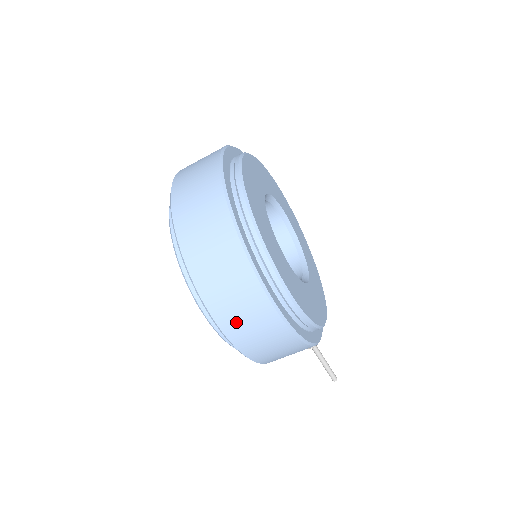
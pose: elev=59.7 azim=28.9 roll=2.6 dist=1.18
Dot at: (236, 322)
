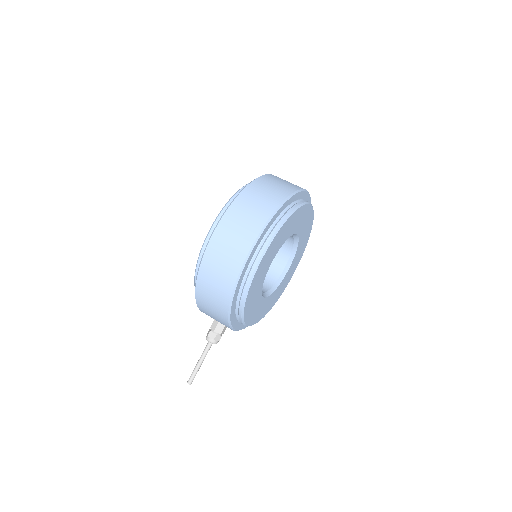
Dot at: (227, 233)
